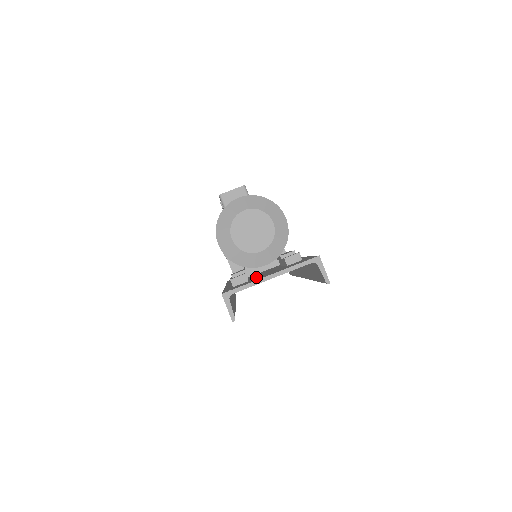
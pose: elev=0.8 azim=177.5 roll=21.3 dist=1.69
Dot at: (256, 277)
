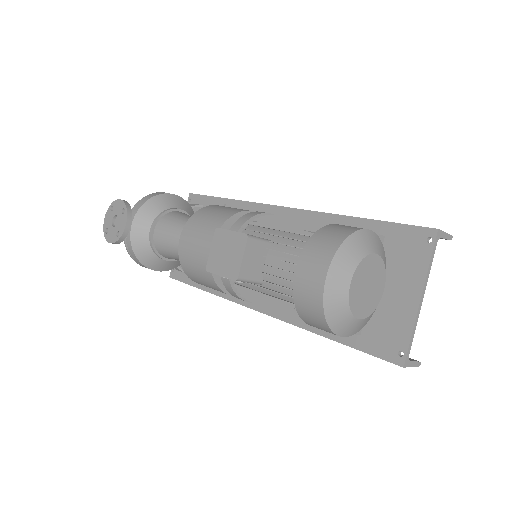
Dot at: occluded
